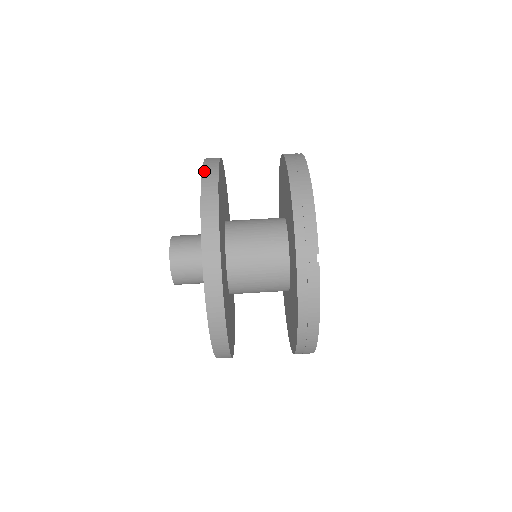
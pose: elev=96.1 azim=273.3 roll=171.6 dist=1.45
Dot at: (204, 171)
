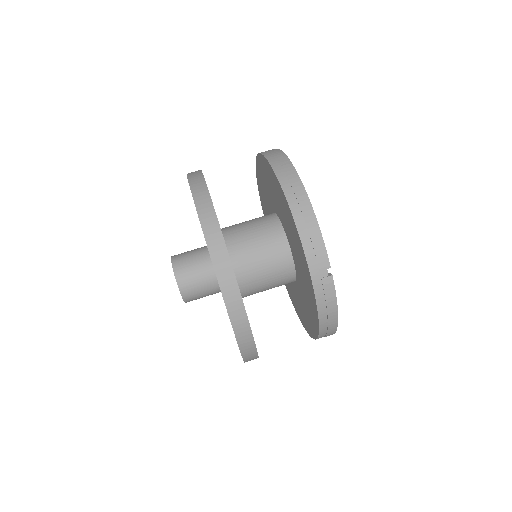
Dot at: (197, 204)
